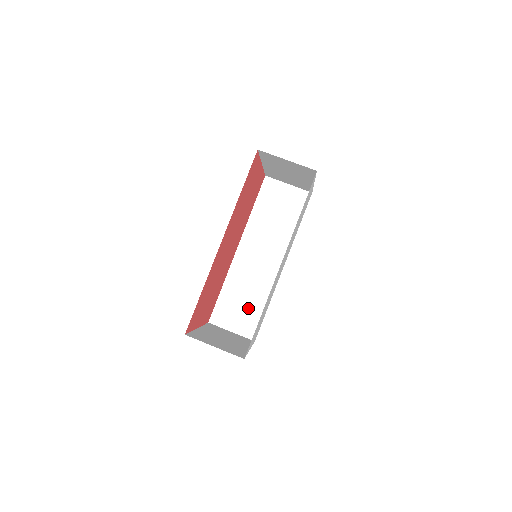
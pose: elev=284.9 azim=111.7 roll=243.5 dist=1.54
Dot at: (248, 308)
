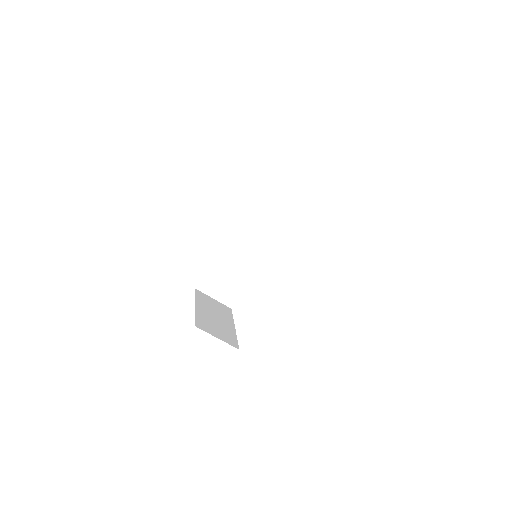
Dot at: (231, 282)
